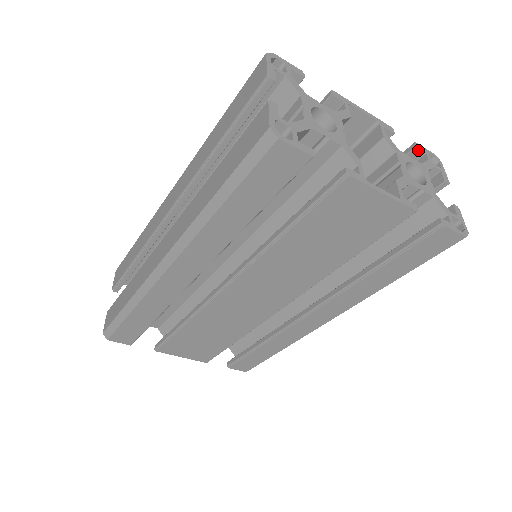
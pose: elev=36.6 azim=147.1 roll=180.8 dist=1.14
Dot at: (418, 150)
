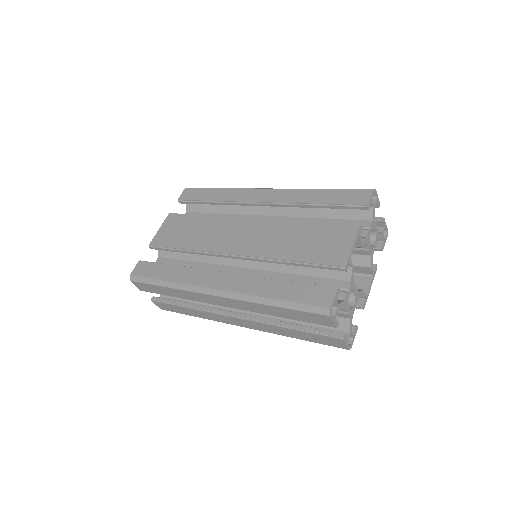
Dot at: (369, 207)
